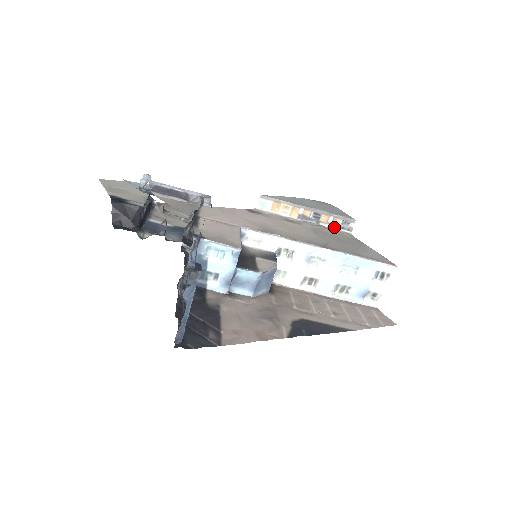
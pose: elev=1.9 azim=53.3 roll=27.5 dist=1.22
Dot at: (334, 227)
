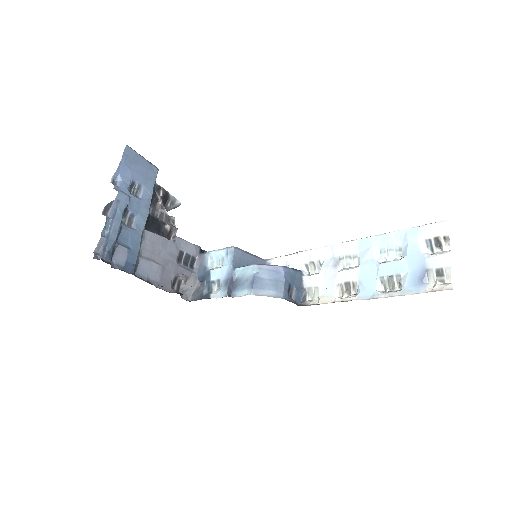
Dot at: occluded
